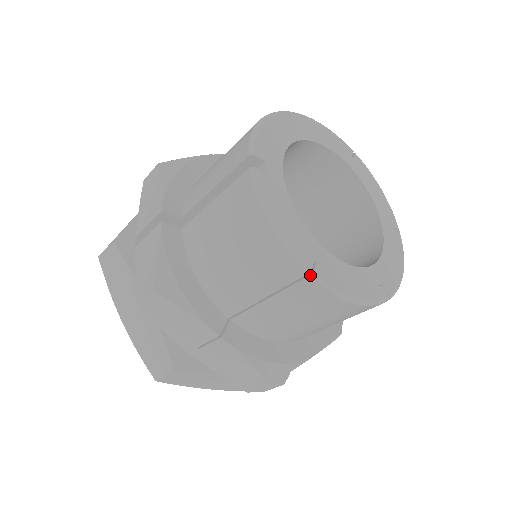
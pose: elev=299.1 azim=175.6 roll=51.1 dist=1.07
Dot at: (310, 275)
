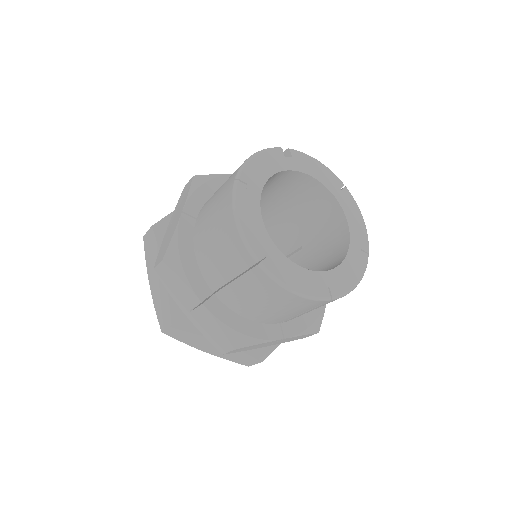
Dot at: (235, 180)
